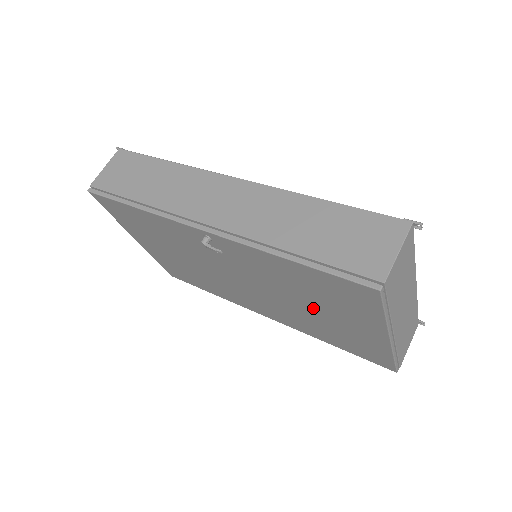
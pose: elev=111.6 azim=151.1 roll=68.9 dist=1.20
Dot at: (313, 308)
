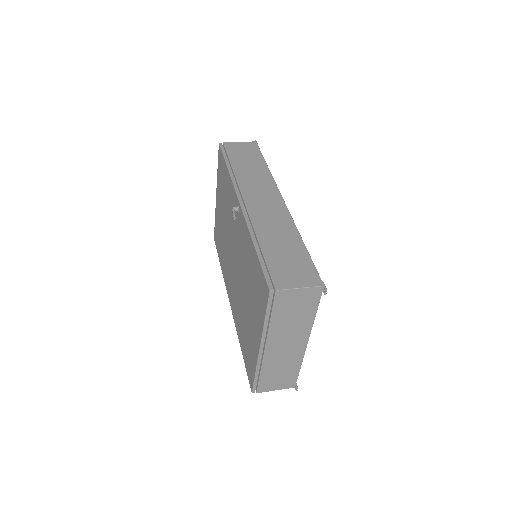
Dot at: (247, 299)
